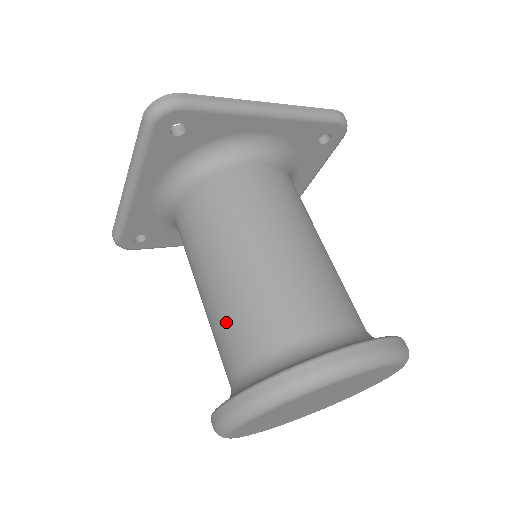
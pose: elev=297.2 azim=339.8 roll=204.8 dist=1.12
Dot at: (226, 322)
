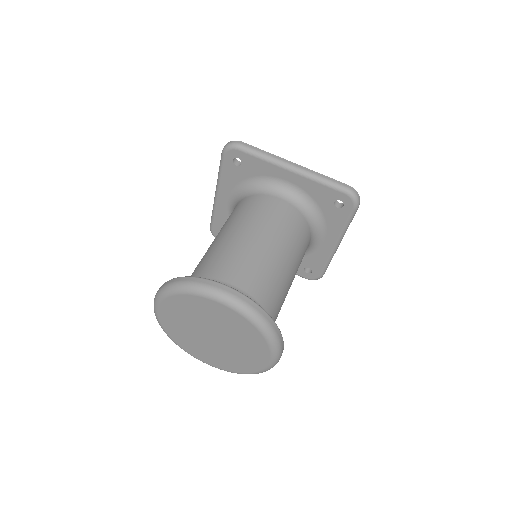
Dot at: (197, 265)
